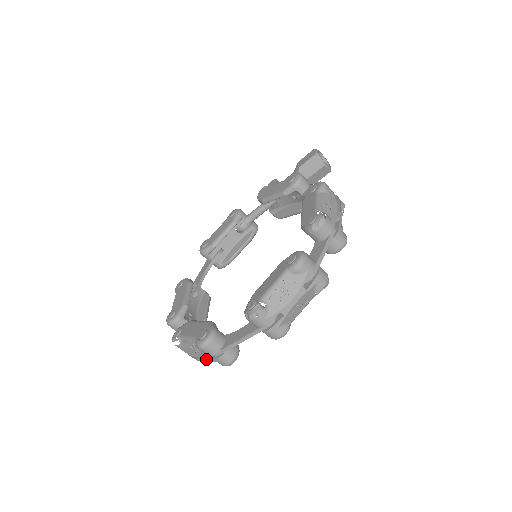
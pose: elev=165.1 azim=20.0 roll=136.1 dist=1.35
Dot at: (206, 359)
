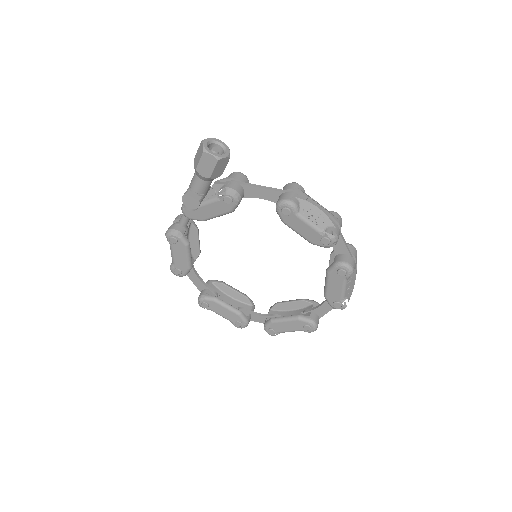
Dot at: occluded
